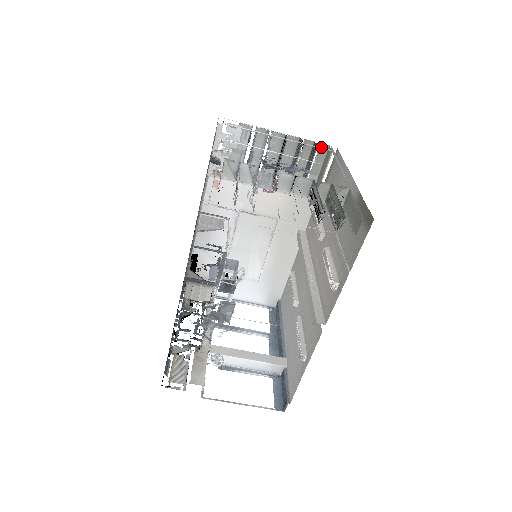
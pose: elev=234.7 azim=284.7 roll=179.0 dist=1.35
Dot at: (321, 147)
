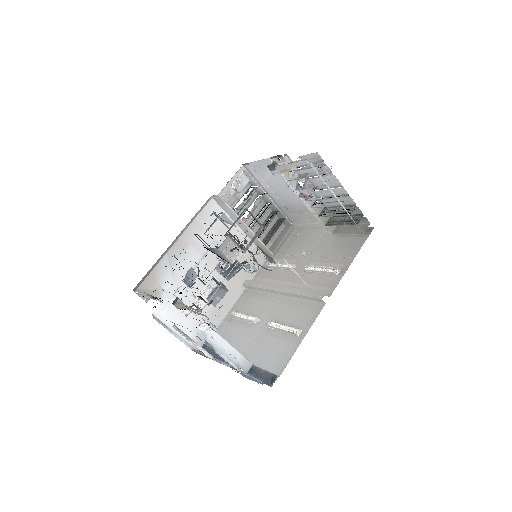
Dot at: occluded
